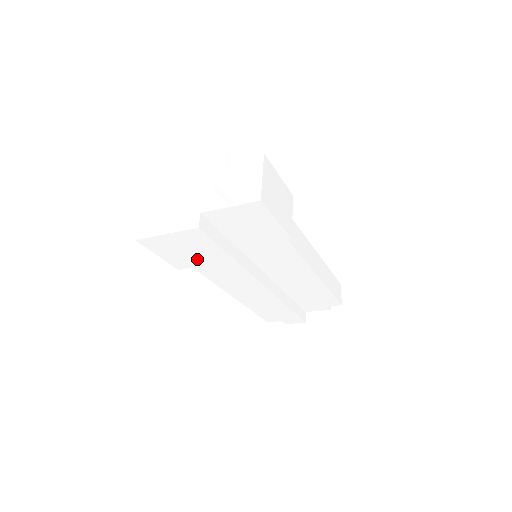
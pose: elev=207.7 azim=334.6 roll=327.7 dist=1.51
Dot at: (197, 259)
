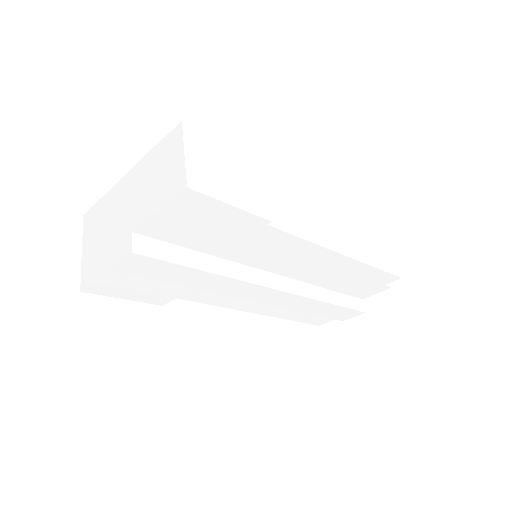
Dot at: (171, 288)
